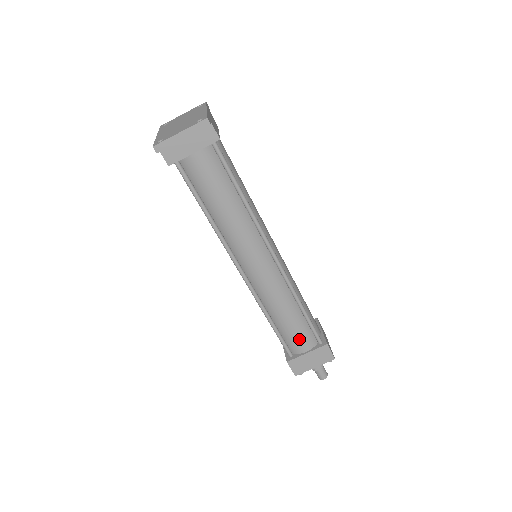
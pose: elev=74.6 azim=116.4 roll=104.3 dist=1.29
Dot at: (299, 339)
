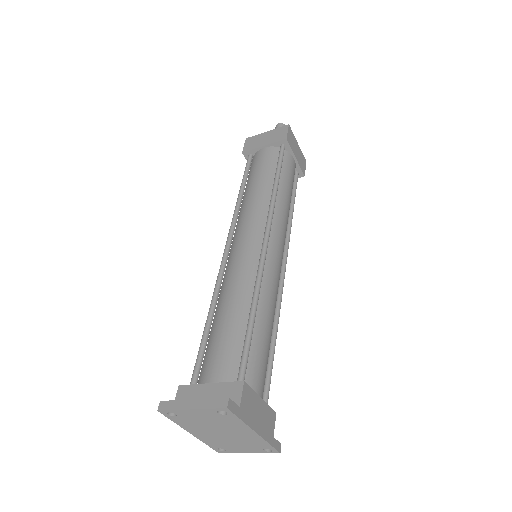
Dot at: occluded
